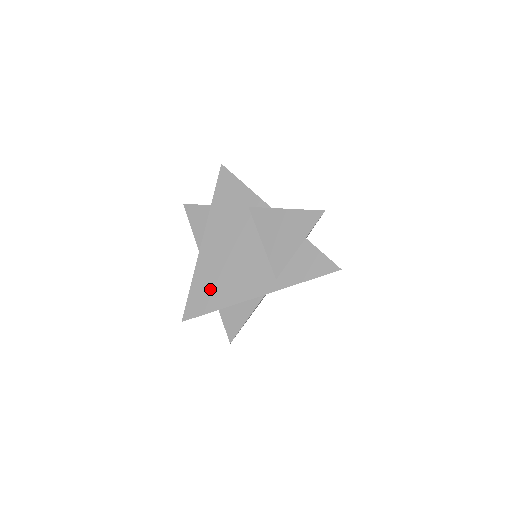
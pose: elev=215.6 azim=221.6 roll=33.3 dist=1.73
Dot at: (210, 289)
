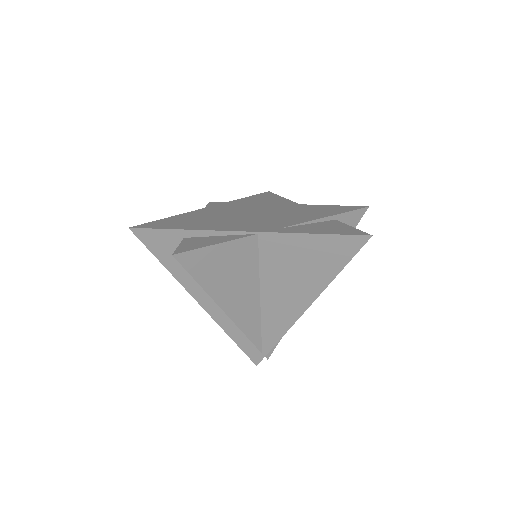
Dot at: (190, 221)
